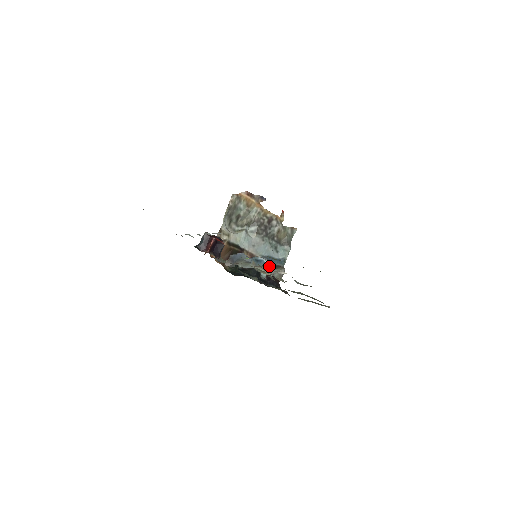
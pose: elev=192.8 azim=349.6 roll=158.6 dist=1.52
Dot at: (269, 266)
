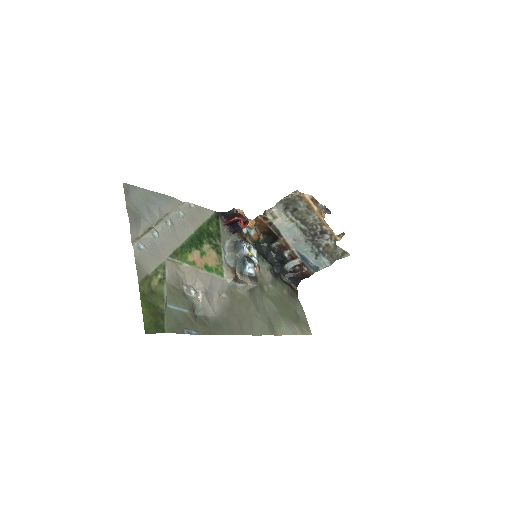
Dot at: (247, 274)
